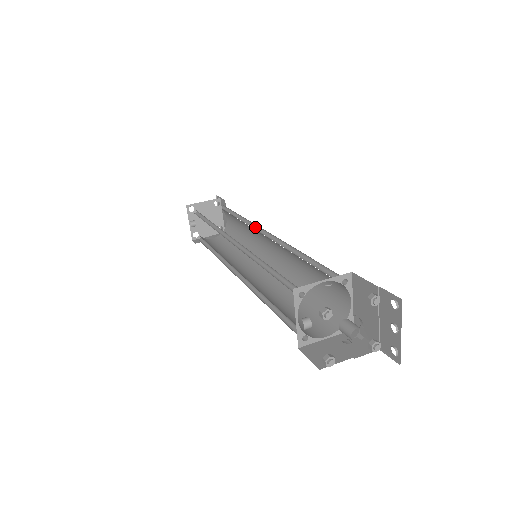
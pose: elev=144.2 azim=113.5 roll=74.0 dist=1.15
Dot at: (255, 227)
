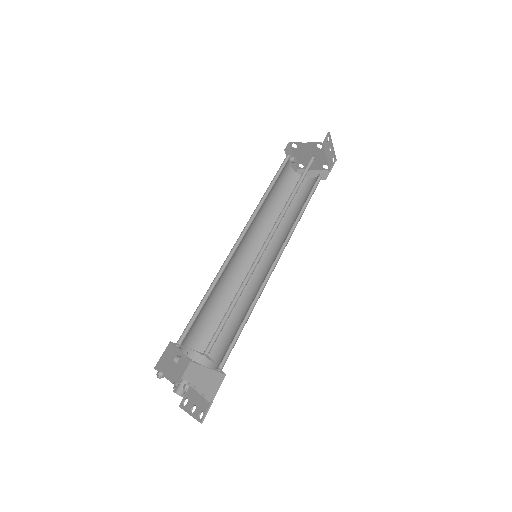
Dot at: (279, 223)
